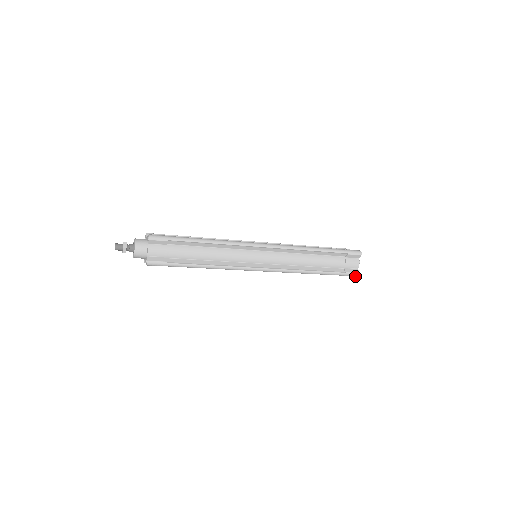
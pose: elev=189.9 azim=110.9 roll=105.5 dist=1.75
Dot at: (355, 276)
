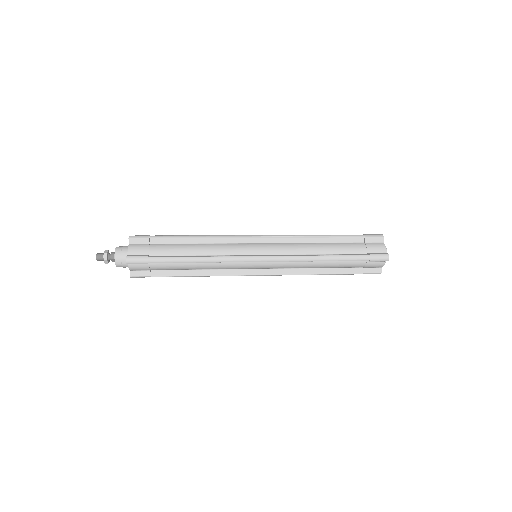
Dot at: (385, 260)
